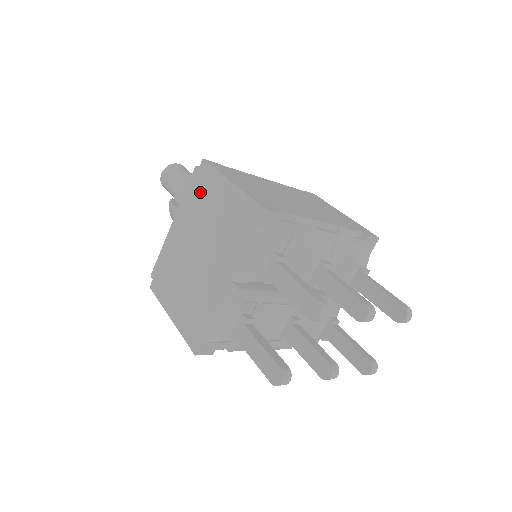
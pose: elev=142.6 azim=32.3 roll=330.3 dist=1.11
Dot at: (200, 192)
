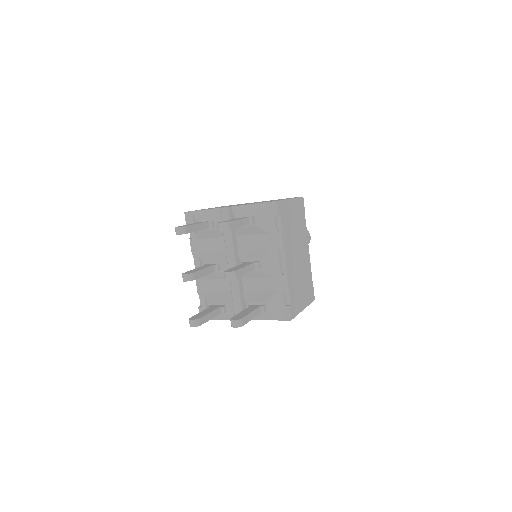
Dot at: occluded
